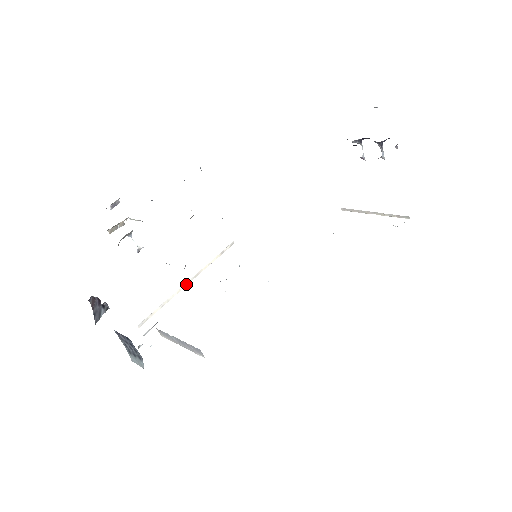
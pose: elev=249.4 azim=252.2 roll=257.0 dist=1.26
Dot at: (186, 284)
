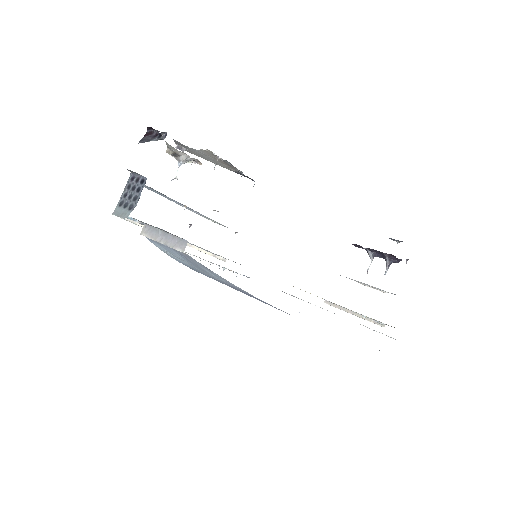
Dot at: occluded
